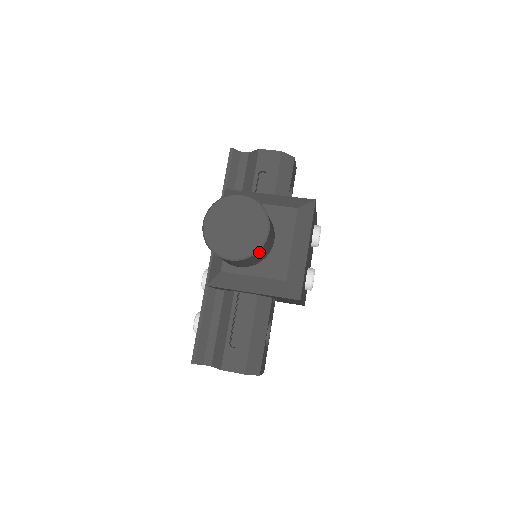
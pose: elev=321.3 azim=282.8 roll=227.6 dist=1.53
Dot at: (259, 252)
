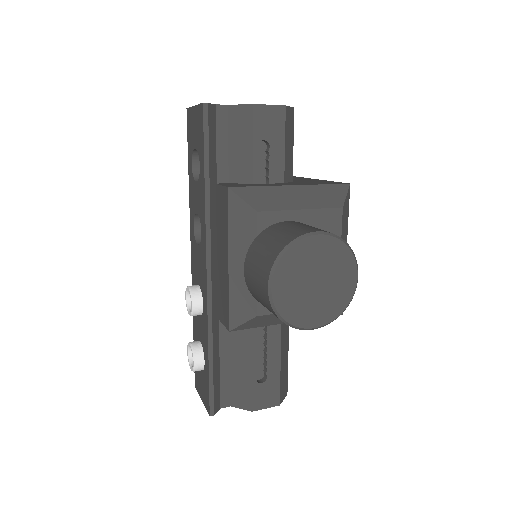
Dot at: occluded
